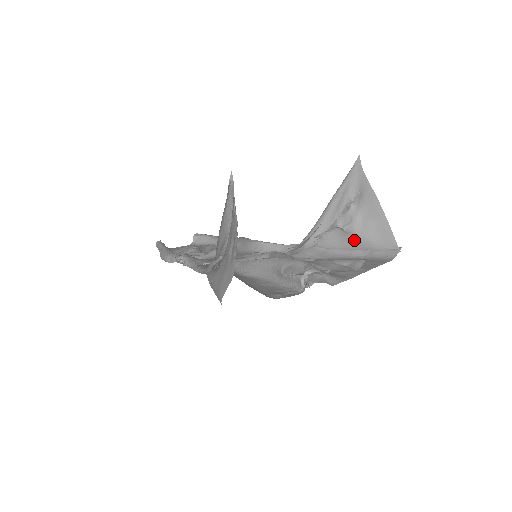
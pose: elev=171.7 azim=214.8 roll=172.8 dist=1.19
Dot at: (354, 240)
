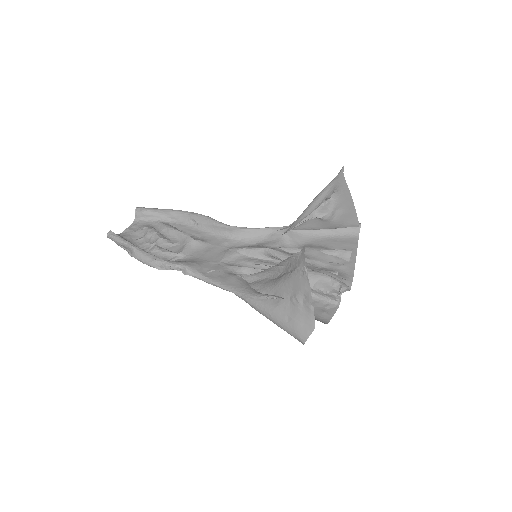
Dot at: (327, 224)
